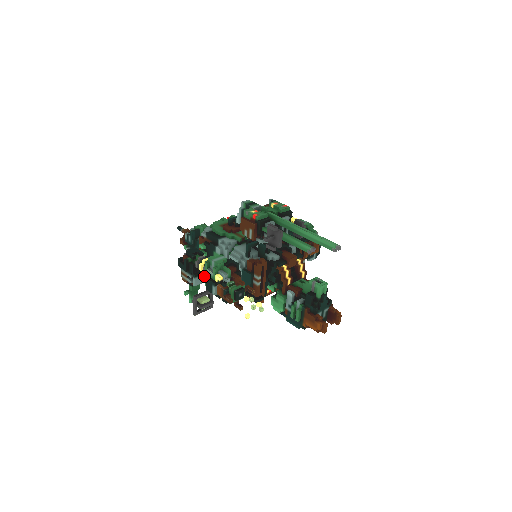
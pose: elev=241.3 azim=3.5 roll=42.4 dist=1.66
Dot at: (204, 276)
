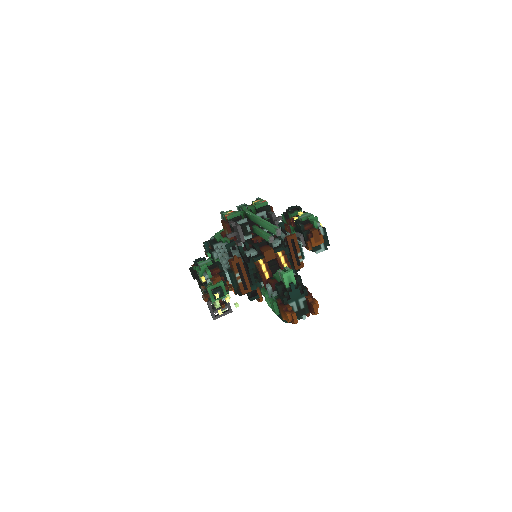
Dot at: occluded
